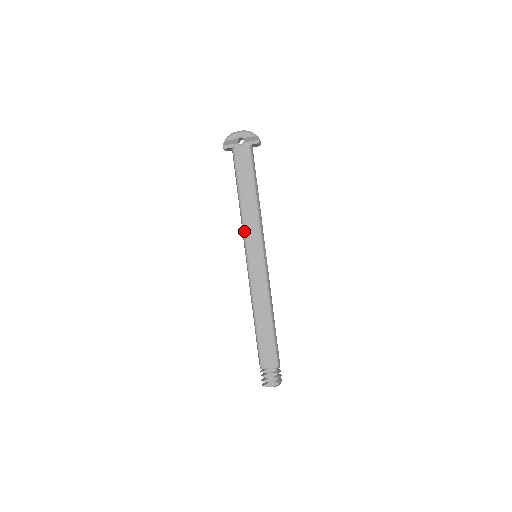
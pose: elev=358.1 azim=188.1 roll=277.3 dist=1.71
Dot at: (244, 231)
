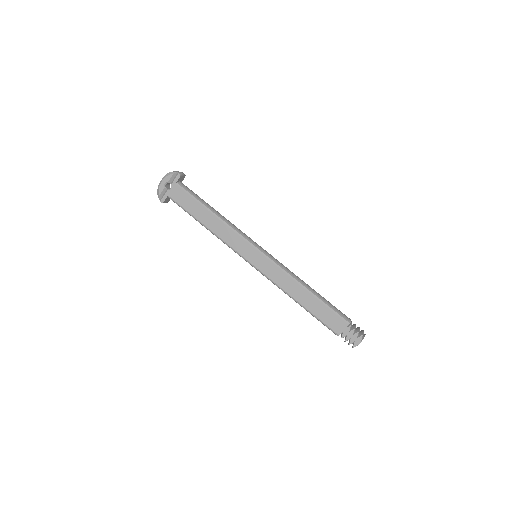
Dot at: (230, 247)
